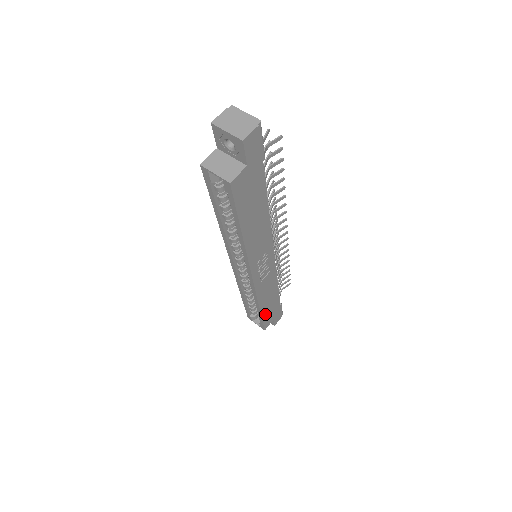
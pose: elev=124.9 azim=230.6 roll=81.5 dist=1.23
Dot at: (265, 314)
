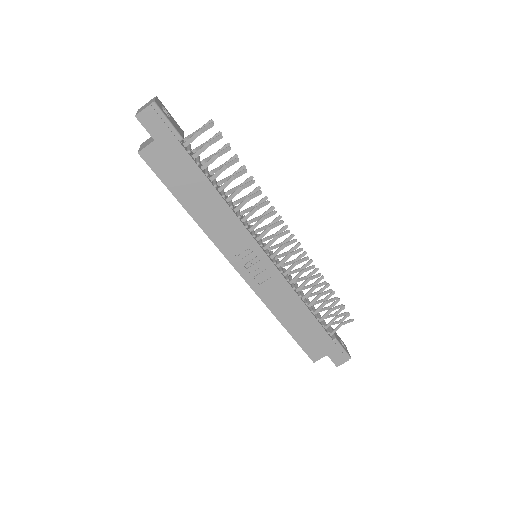
Dot at: (300, 337)
